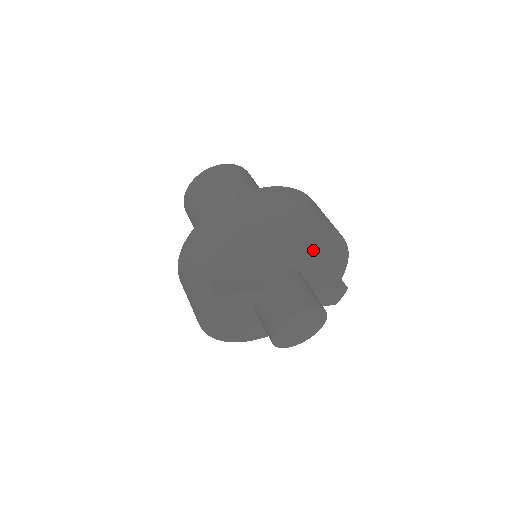
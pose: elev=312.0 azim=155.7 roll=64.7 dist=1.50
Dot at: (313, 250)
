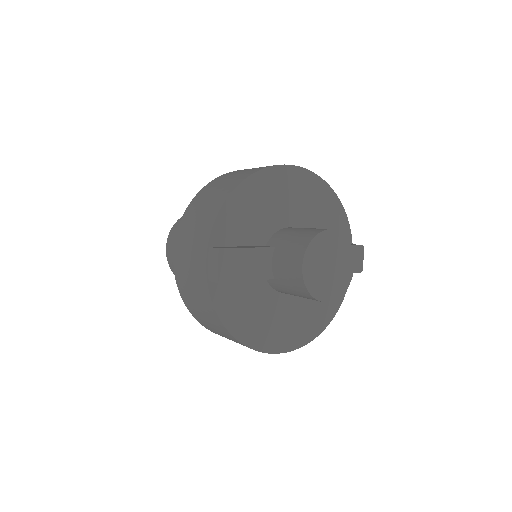
Dot at: (304, 201)
